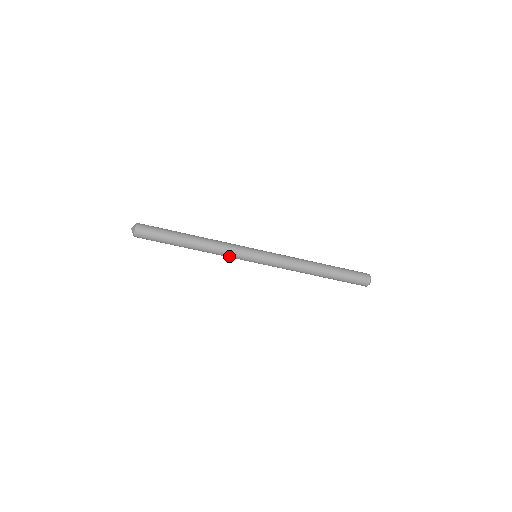
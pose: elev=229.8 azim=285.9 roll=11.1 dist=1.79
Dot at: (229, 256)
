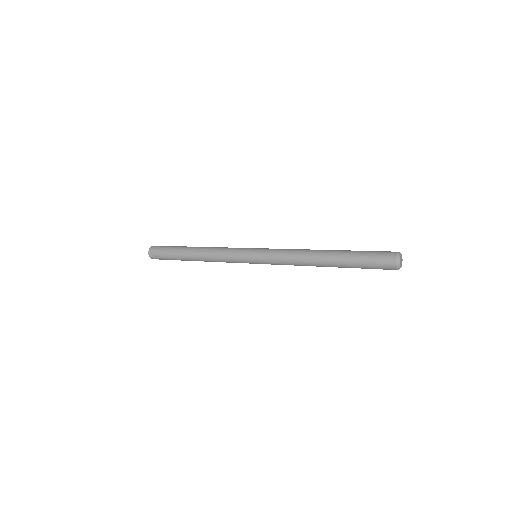
Dot at: occluded
